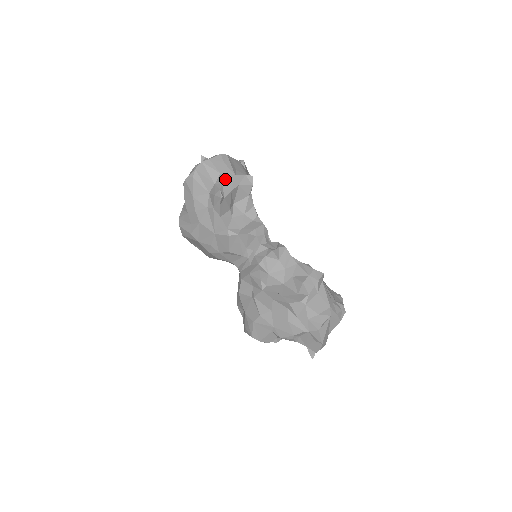
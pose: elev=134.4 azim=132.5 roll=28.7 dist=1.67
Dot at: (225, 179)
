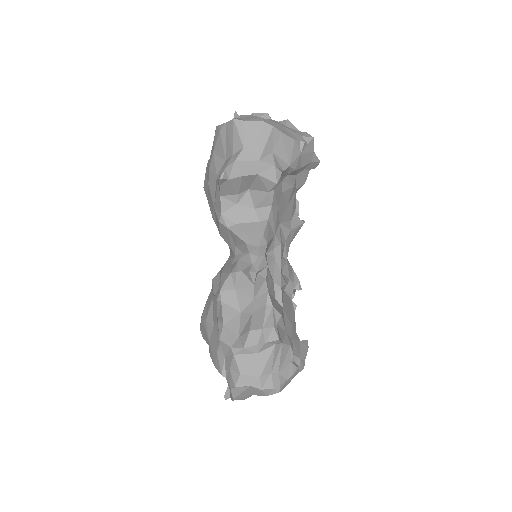
Dot at: (243, 158)
